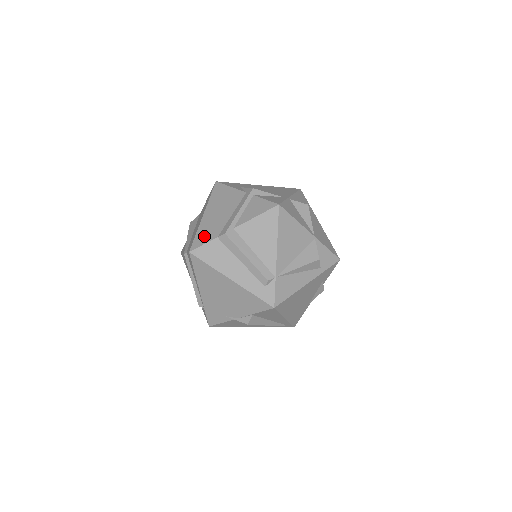
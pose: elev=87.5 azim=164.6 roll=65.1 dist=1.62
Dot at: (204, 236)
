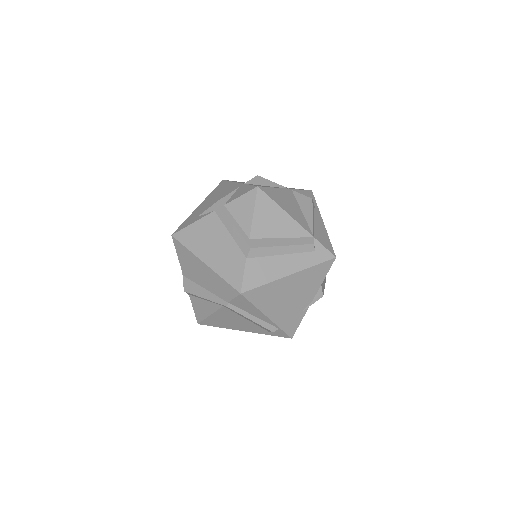
Dot at: (233, 271)
